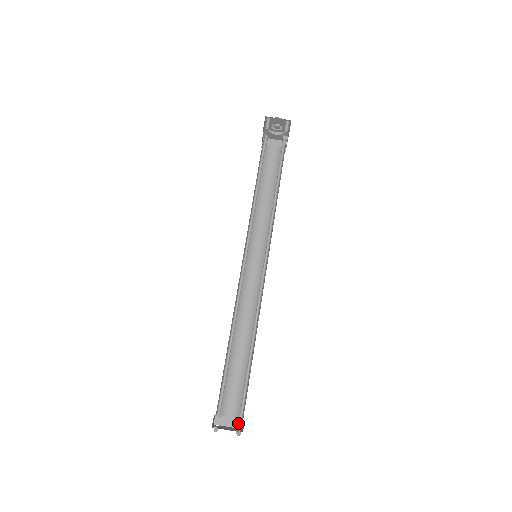
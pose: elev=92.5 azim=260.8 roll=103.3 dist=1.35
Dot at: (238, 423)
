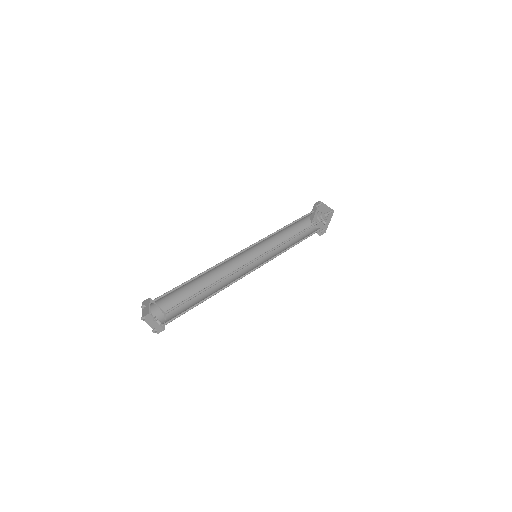
Dot at: occluded
